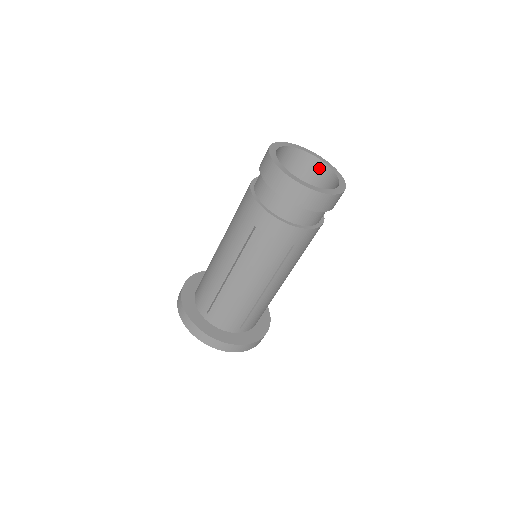
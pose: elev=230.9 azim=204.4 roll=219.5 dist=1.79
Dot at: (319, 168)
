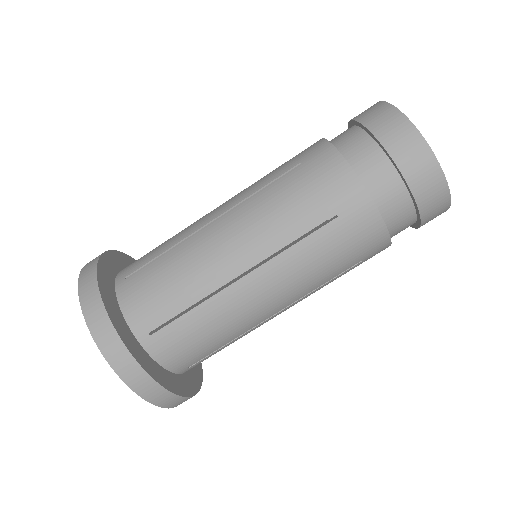
Dot at: occluded
